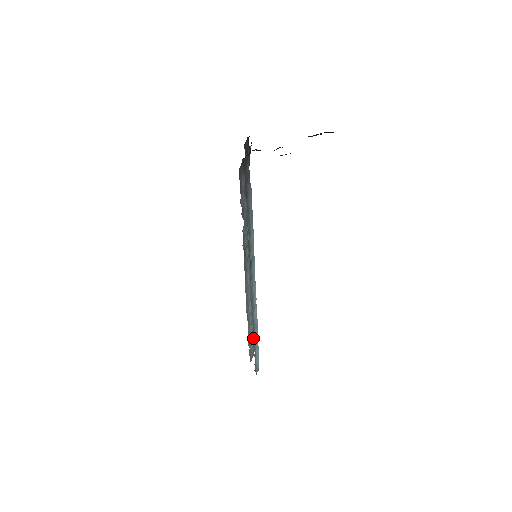
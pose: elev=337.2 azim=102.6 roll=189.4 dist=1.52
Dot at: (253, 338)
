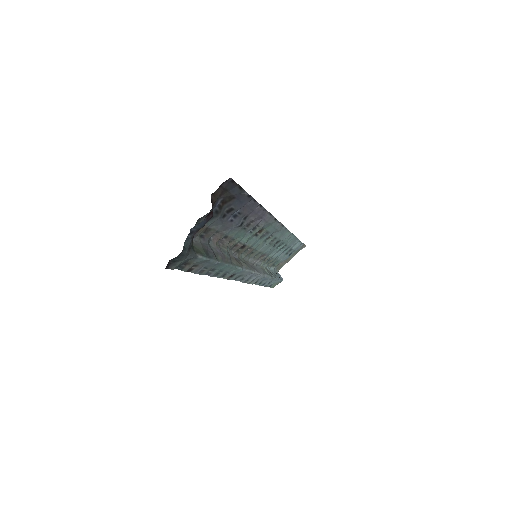
Dot at: (291, 252)
